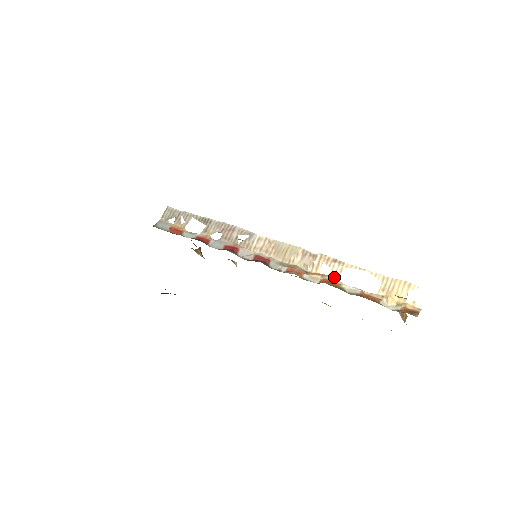
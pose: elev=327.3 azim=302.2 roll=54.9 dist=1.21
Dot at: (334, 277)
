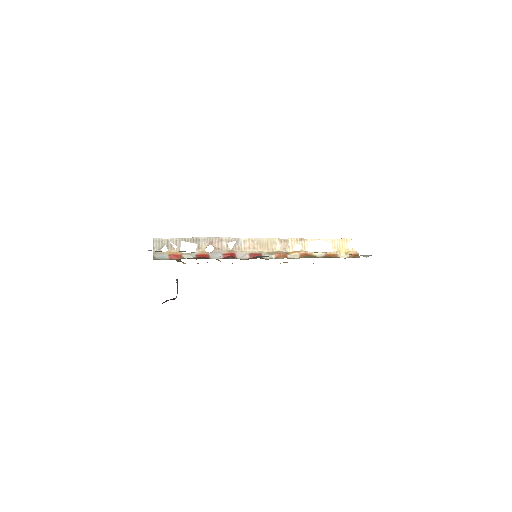
Dot at: (305, 250)
